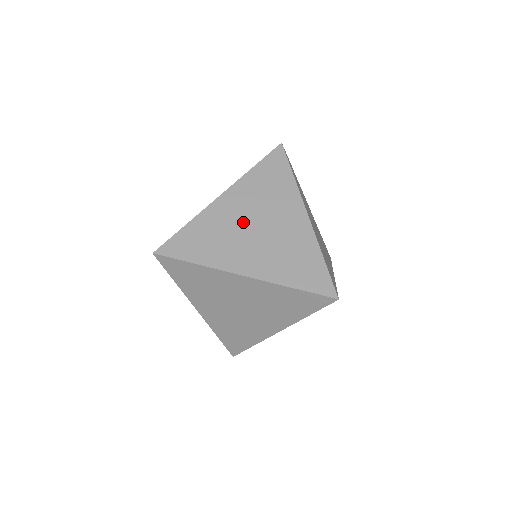
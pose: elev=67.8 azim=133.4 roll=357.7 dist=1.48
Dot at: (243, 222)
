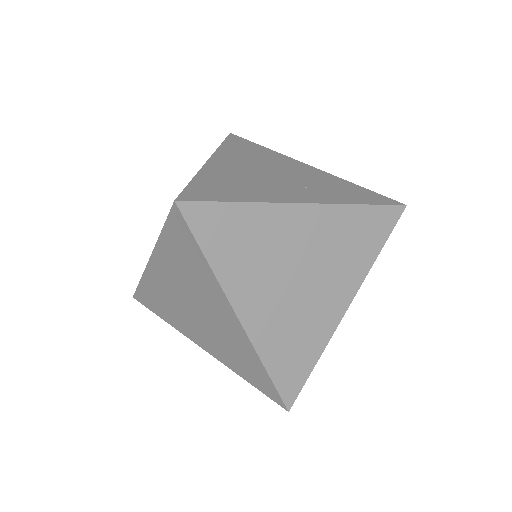
Dot at: (293, 258)
